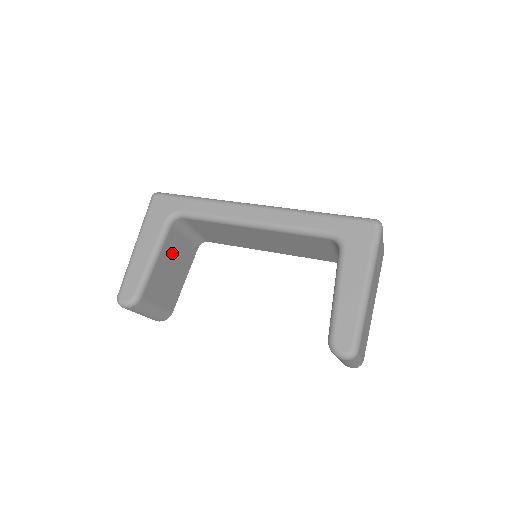
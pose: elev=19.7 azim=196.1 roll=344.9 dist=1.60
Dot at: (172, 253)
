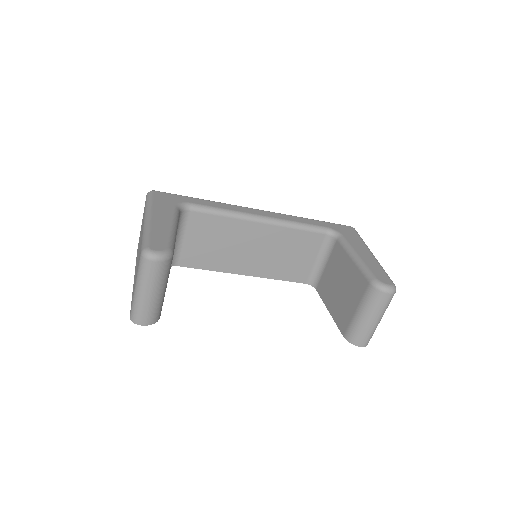
Dot at: occluded
